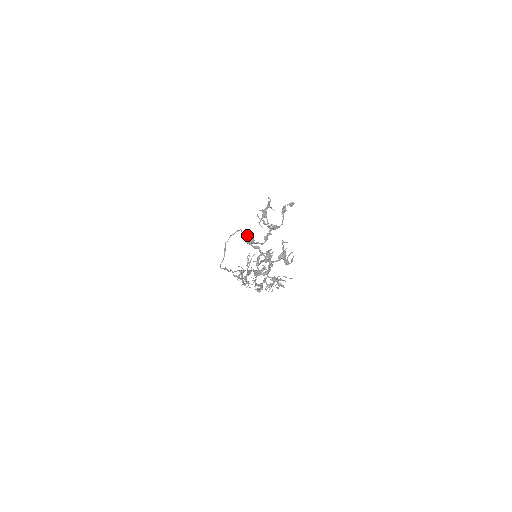
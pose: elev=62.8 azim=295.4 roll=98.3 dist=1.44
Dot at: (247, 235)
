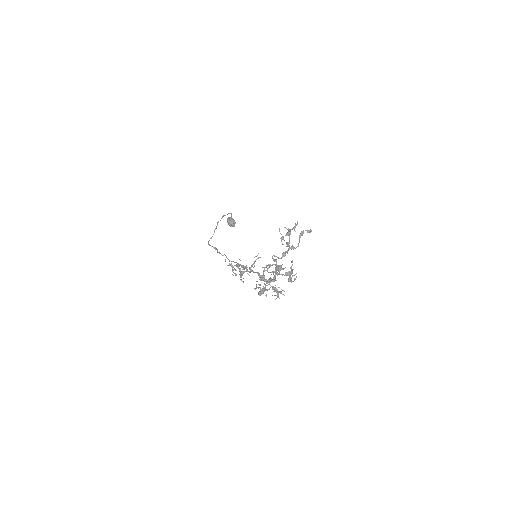
Dot at: occluded
